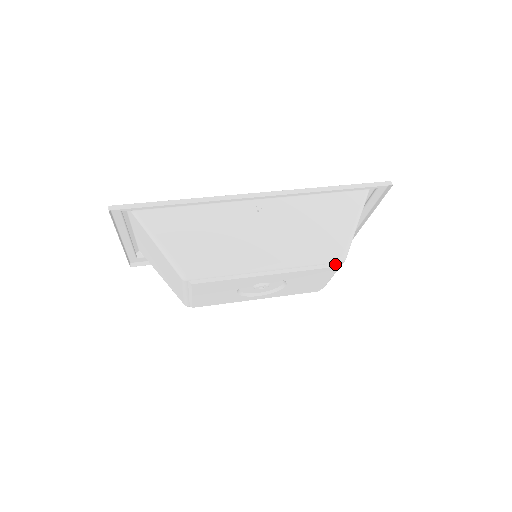
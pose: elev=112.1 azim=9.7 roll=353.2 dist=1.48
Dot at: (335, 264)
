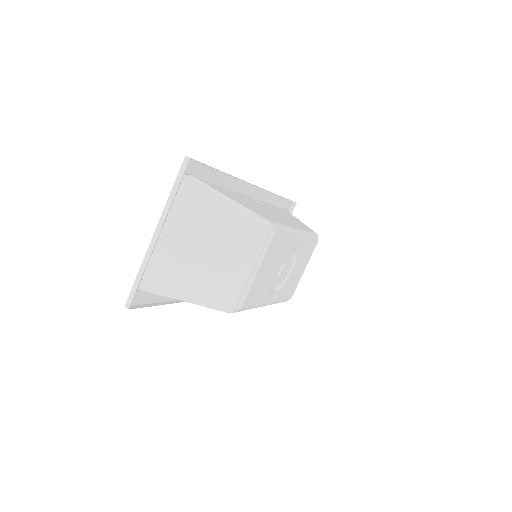
Dot at: (316, 239)
